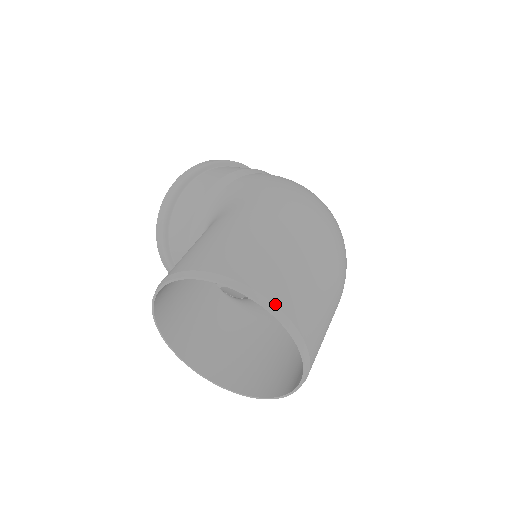
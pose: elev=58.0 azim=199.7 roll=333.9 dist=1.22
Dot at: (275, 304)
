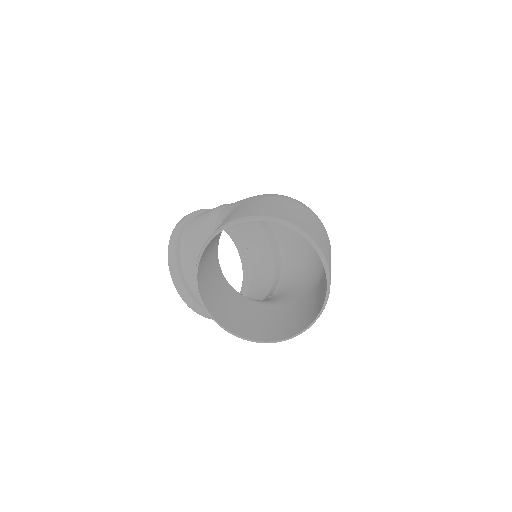
Dot at: (296, 225)
